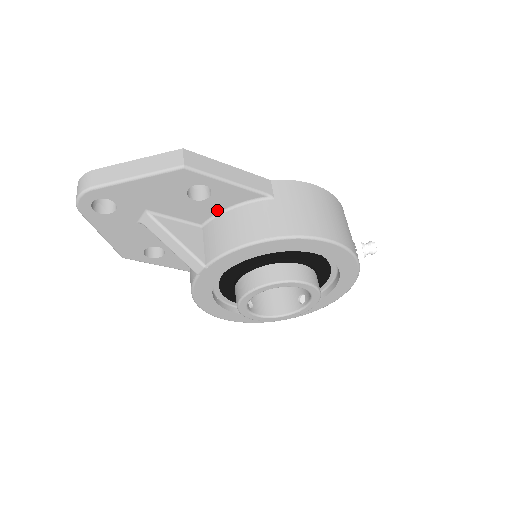
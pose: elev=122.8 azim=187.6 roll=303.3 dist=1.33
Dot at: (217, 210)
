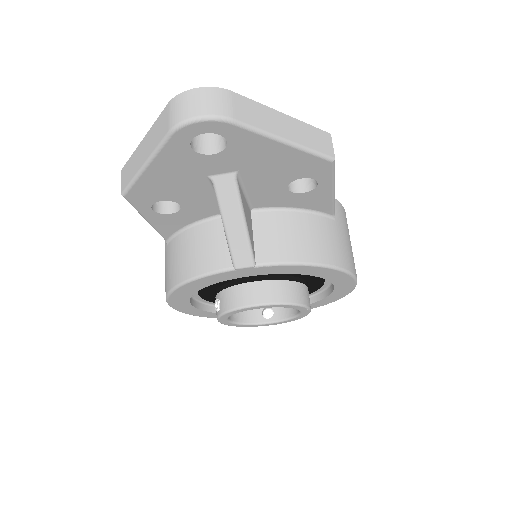
Dot at: (285, 205)
